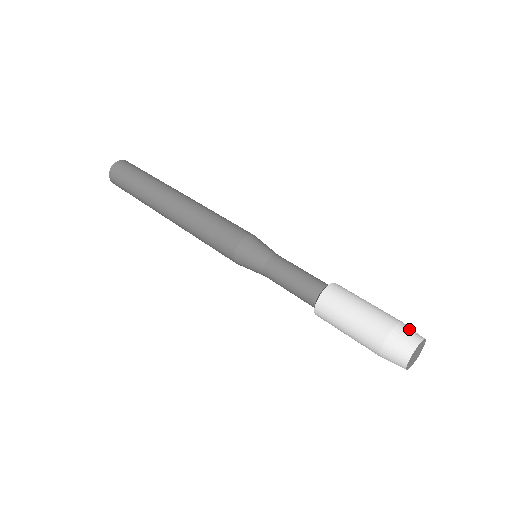
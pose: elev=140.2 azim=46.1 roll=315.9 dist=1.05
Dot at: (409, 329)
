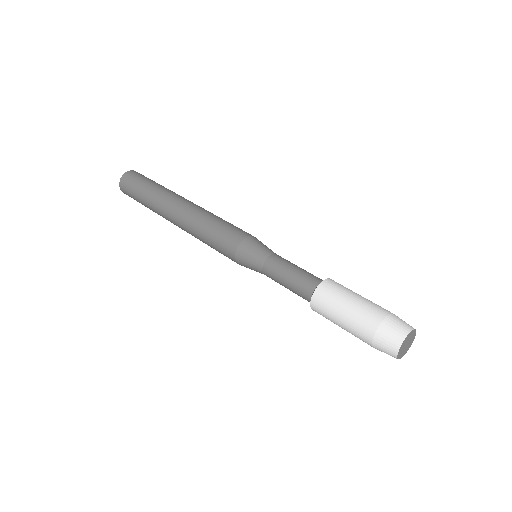
Dot at: occluded
